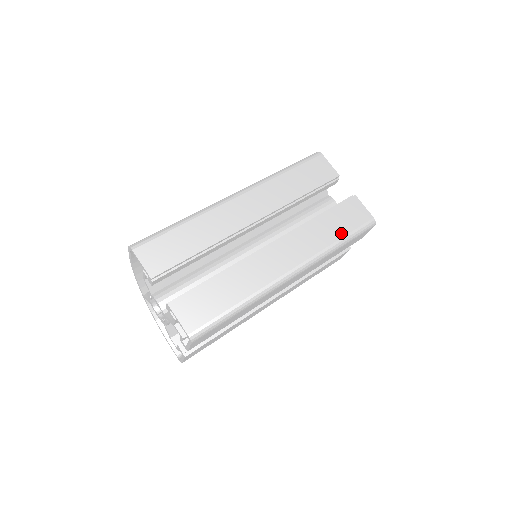
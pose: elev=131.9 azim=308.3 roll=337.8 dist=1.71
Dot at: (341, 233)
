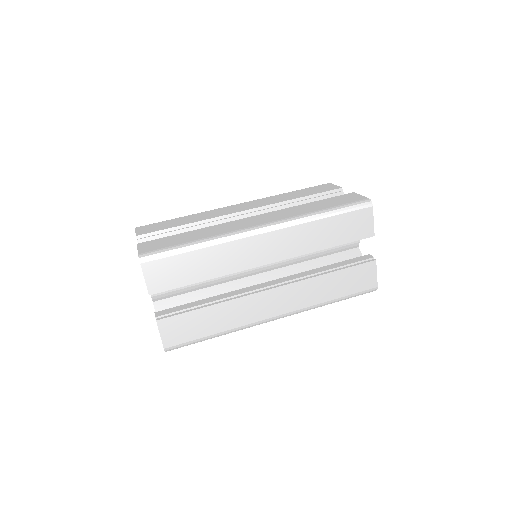
Dot at: (326, 207)
